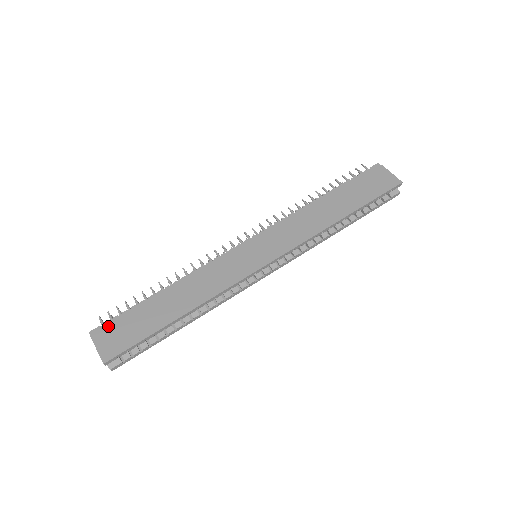
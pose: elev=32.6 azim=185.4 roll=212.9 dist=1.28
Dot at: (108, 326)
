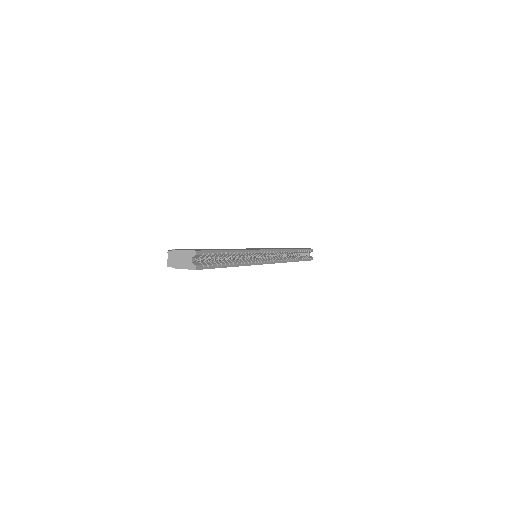
Dot at: occluded
